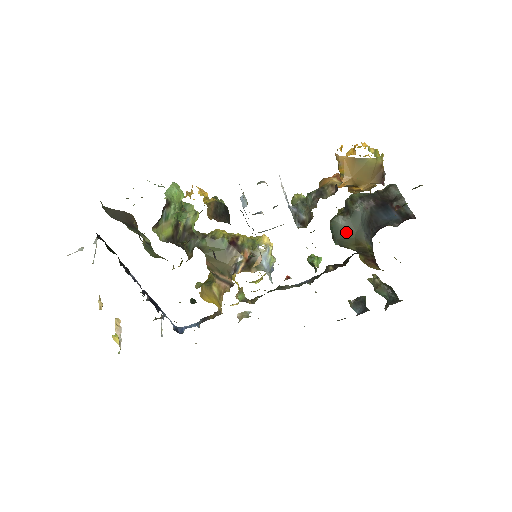
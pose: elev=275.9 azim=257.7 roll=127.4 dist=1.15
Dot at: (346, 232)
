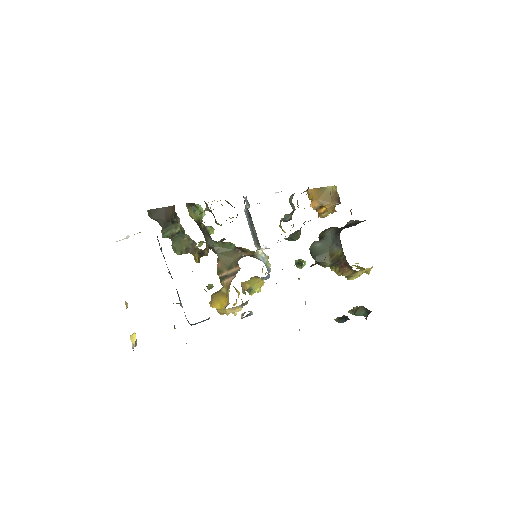
Dot at: (322, 250)
